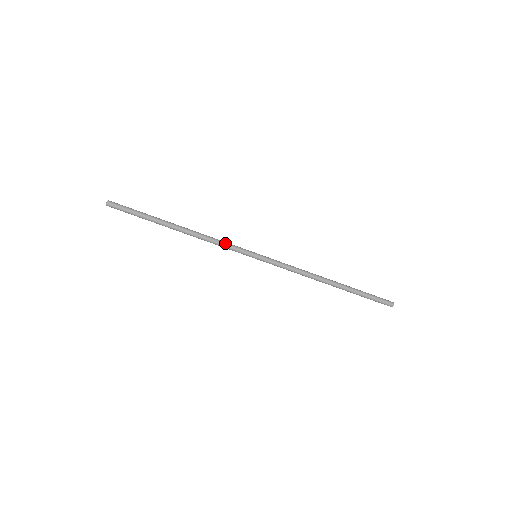
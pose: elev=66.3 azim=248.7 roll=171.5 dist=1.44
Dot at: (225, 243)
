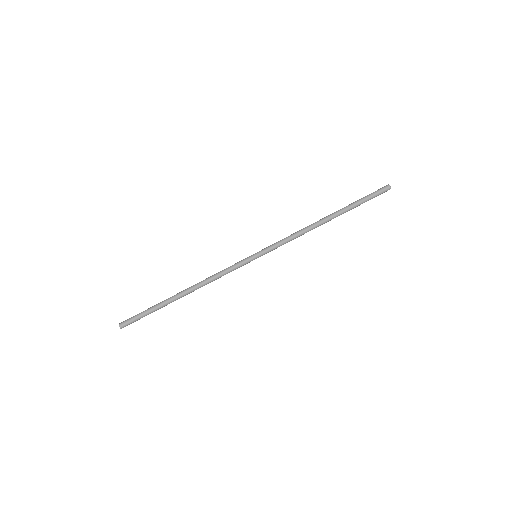
Dot at: (226, 270)
